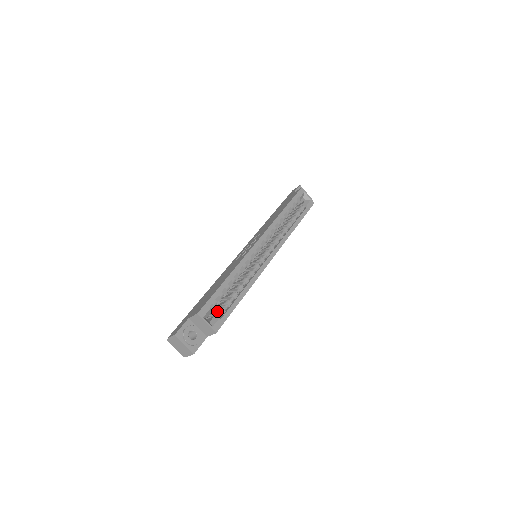
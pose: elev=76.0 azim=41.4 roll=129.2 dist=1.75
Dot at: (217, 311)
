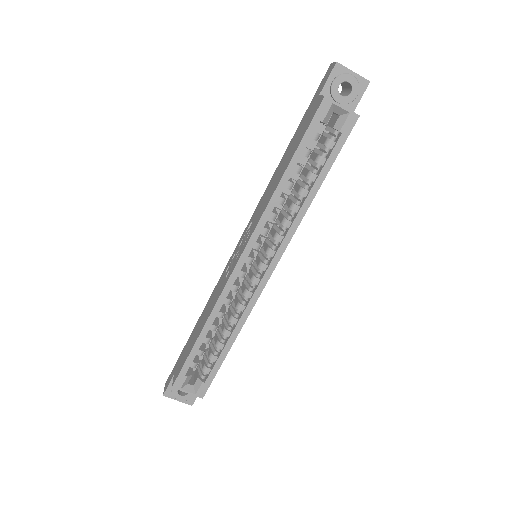
Dot at: (201, 368)
